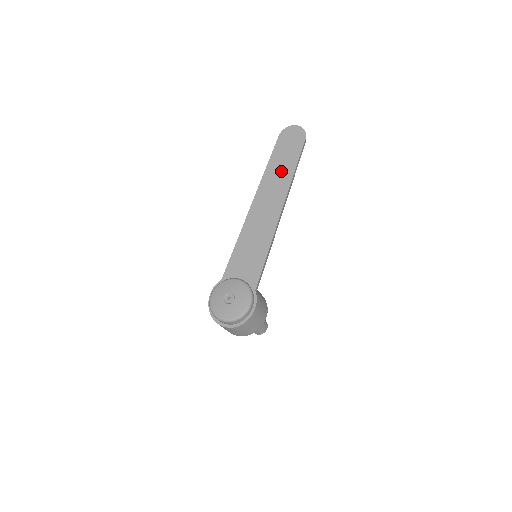
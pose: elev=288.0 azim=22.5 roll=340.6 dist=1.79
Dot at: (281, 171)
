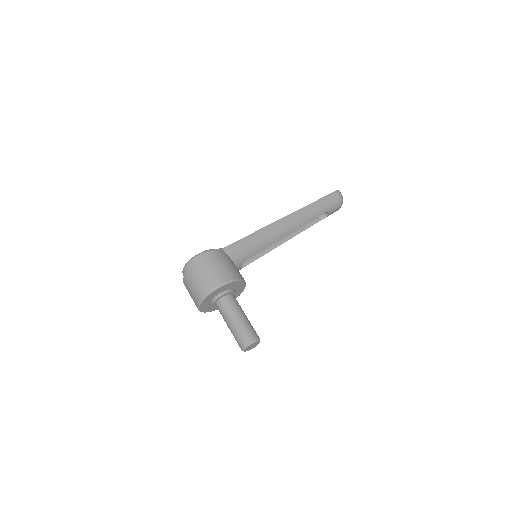
Dot at: occluded
